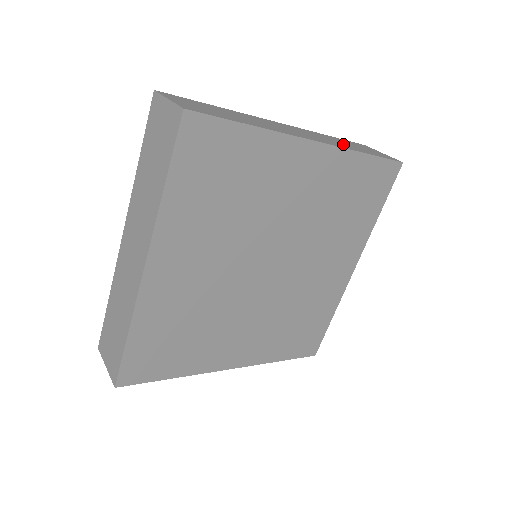
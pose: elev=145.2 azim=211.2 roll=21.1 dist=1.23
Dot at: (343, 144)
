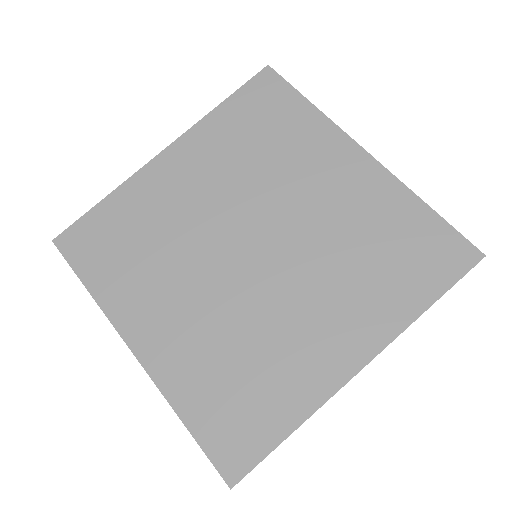
Dot at: occluded
